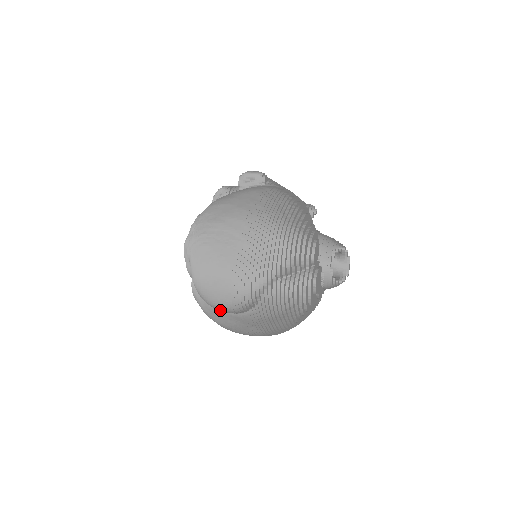
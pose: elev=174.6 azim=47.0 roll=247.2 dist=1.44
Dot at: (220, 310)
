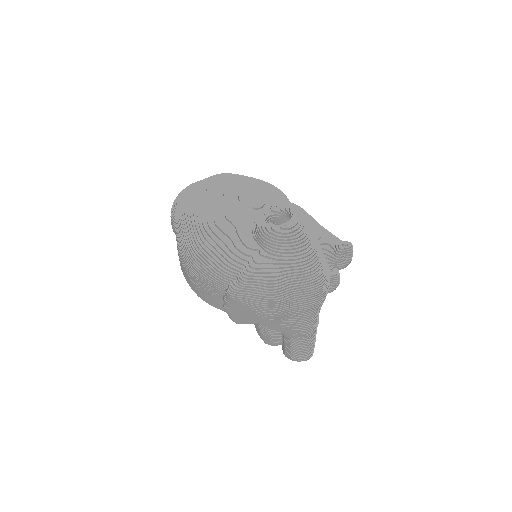
Dot at: (174, 232)
